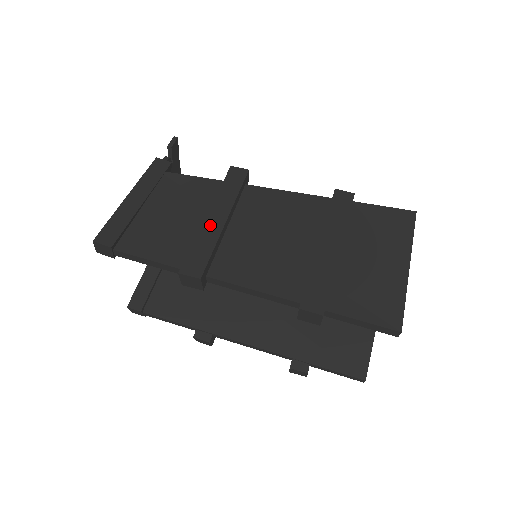
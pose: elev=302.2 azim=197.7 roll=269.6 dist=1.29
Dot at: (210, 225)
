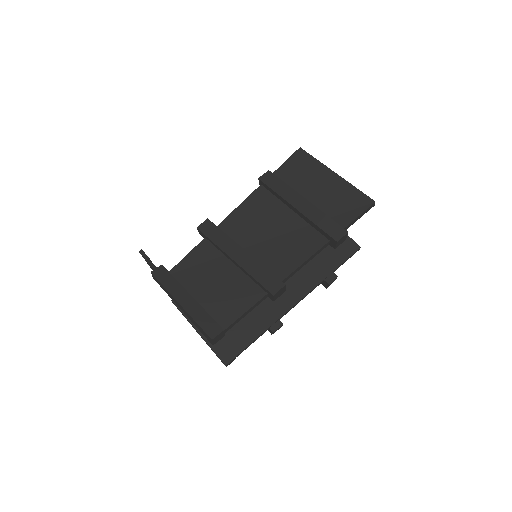
Dot at: (244, 262)
